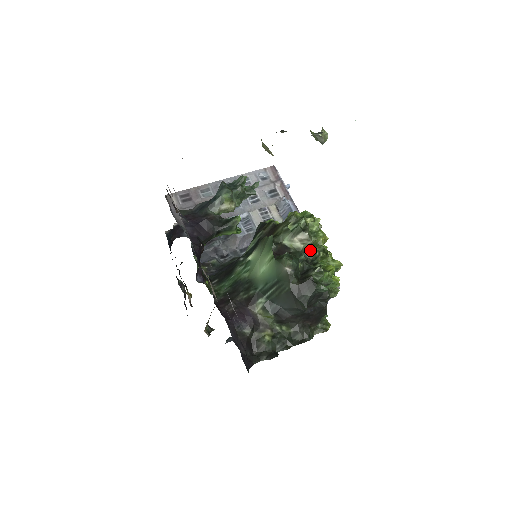
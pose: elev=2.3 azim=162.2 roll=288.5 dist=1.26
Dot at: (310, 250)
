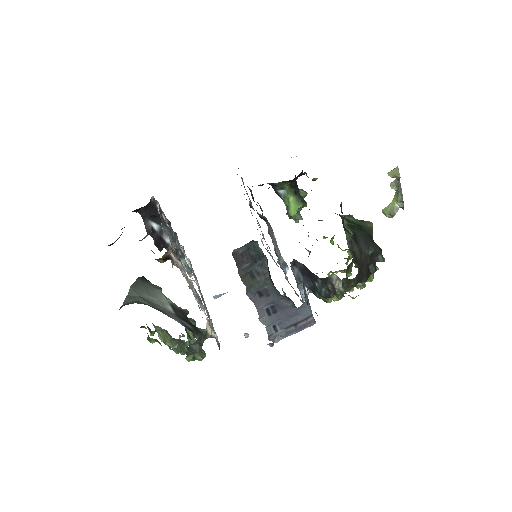
Dot at: occluded
